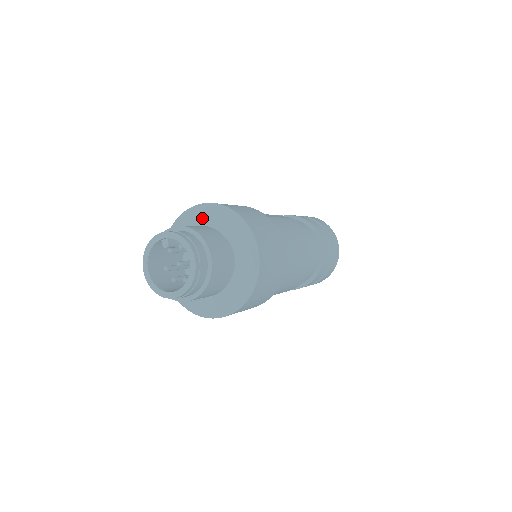
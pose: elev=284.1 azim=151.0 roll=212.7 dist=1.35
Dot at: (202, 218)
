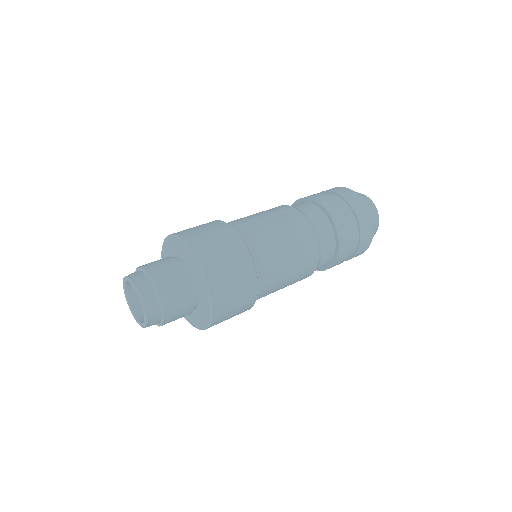
Dot at: (178, 248)
